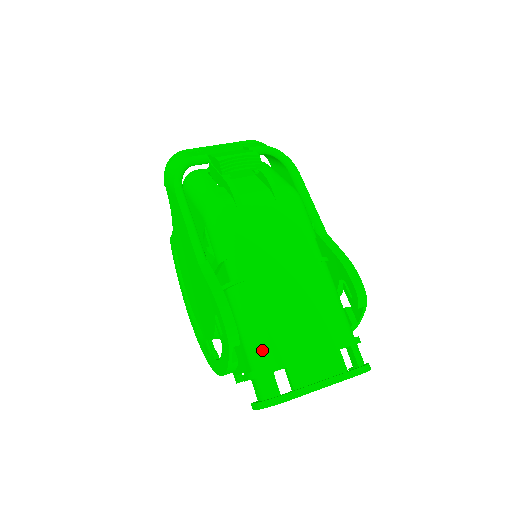
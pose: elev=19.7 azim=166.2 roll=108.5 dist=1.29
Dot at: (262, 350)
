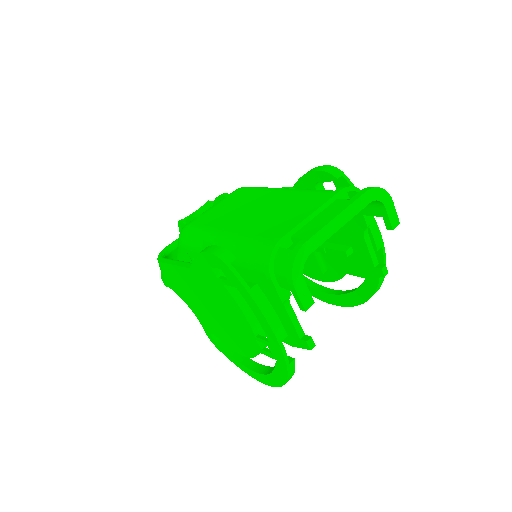
Dot at: (261, 247)
